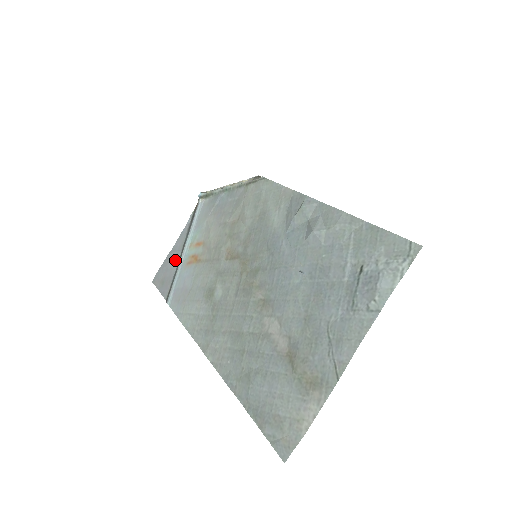
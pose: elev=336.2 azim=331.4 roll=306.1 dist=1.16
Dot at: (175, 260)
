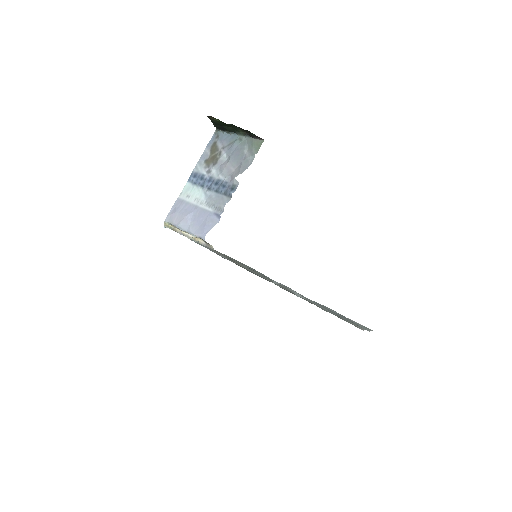
Dot at: occluded
